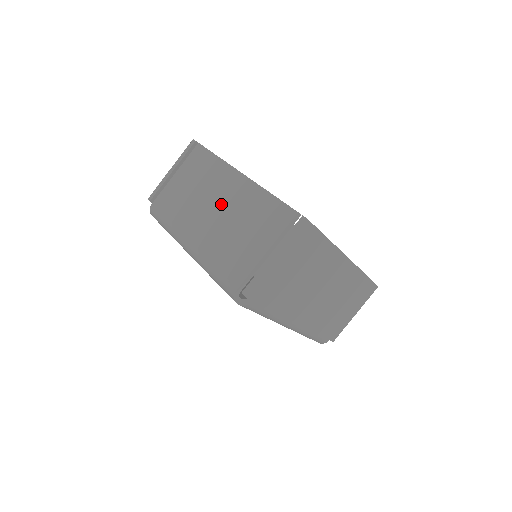
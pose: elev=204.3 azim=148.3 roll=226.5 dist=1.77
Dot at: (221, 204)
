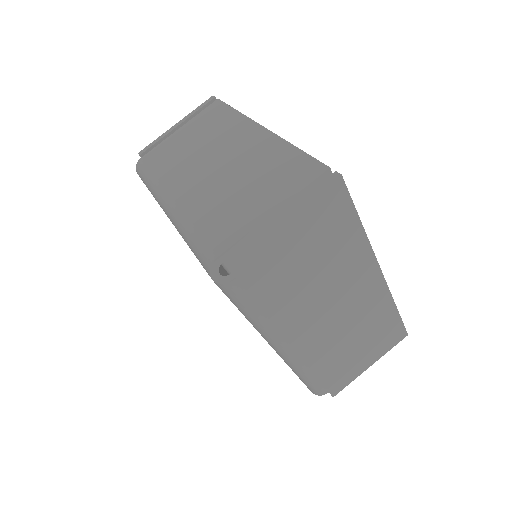
Dot at: (226, 158)
